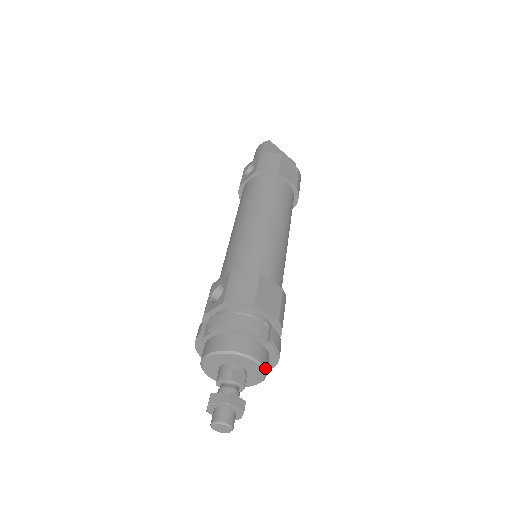
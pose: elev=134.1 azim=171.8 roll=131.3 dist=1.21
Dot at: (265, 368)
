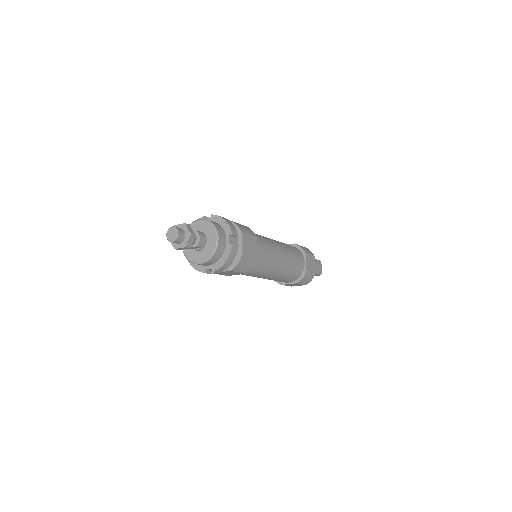
Dot at: (209, 220)
